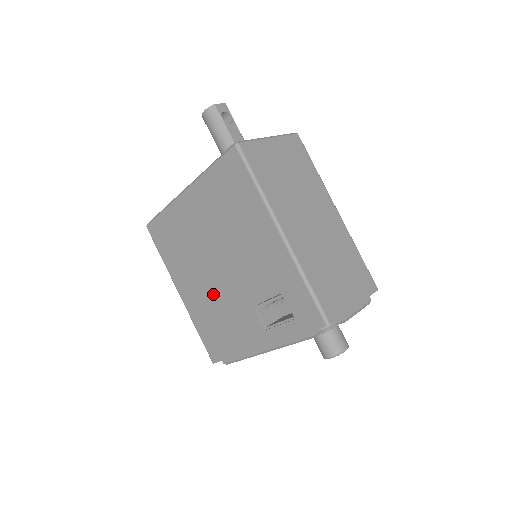
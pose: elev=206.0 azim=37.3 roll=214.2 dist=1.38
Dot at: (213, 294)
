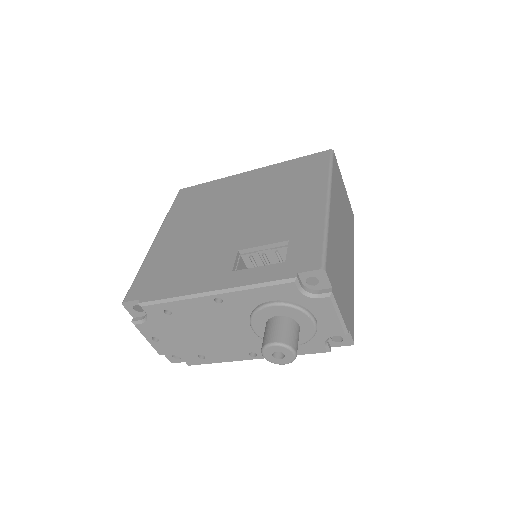
Dot at: (200, 239)
